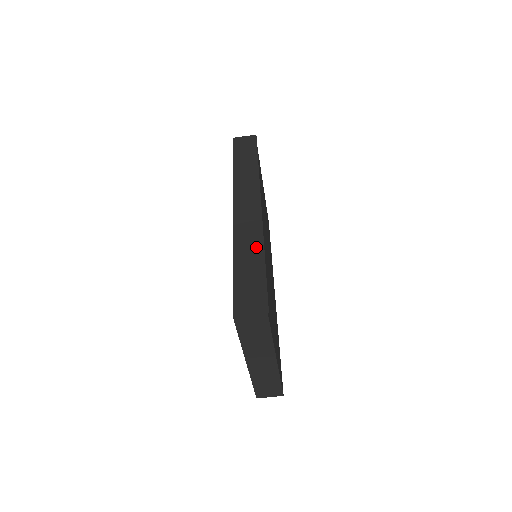
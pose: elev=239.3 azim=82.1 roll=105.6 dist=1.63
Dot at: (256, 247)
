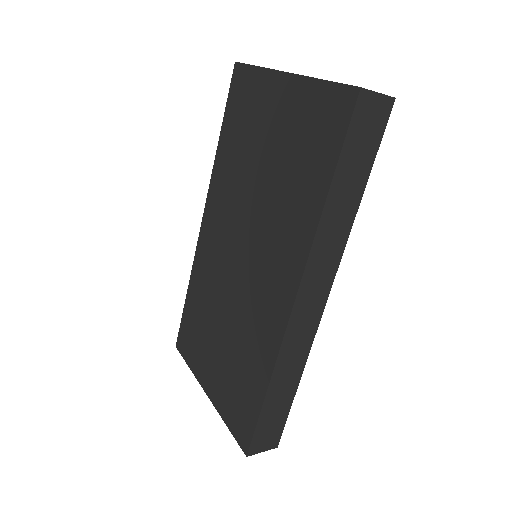
Dot at: (296, 371)
